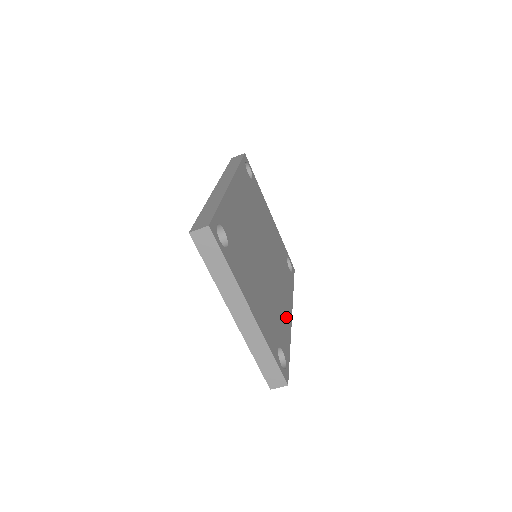
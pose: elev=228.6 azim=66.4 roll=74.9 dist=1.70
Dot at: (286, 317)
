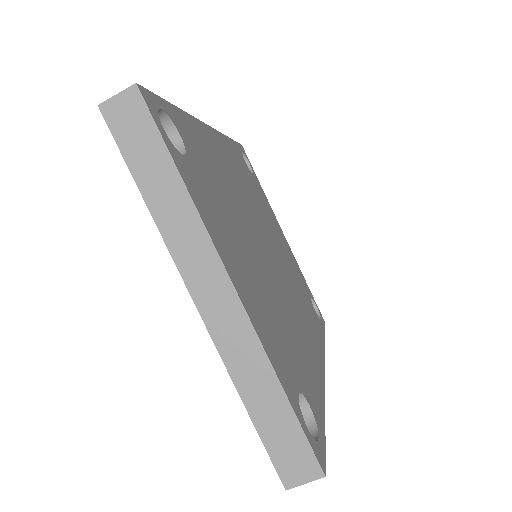
Dot at: (314, 361)
